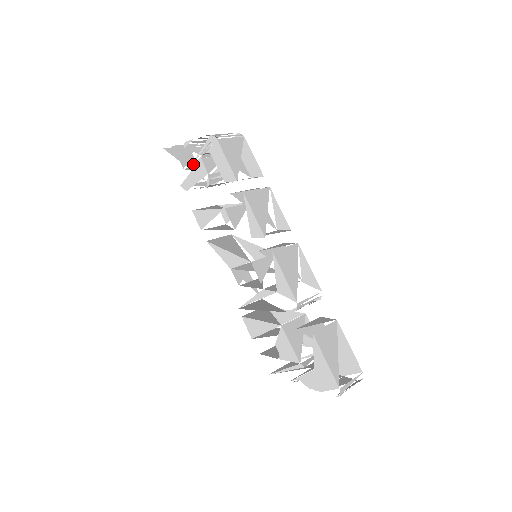
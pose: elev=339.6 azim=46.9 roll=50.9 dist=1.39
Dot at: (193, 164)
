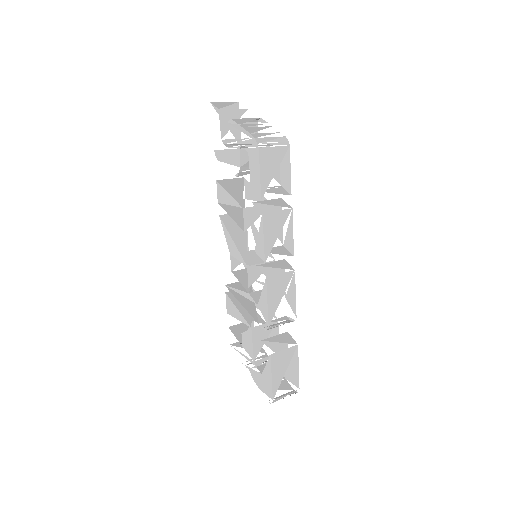
Dot at: occluded
